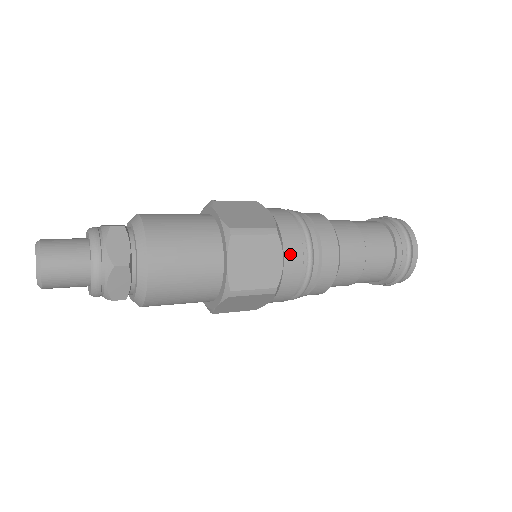
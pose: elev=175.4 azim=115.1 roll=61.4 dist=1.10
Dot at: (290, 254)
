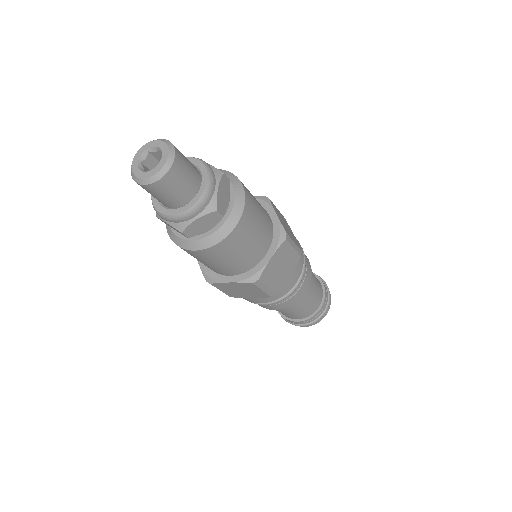
Dot at: (295, 274)
